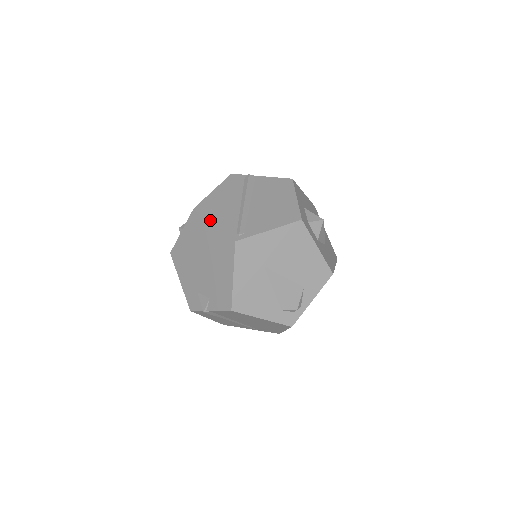
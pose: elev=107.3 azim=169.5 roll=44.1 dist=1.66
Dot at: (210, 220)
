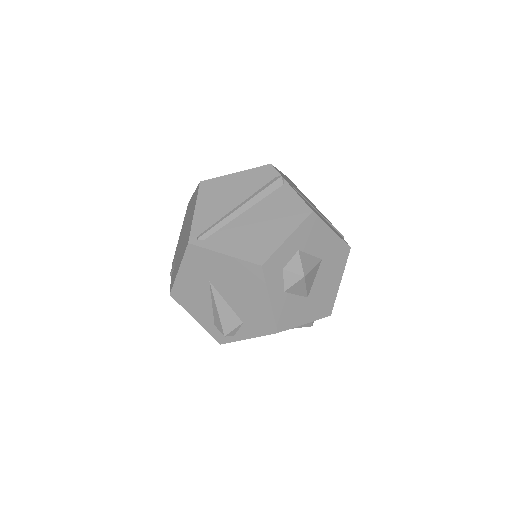
Dot at: (197, 204)
